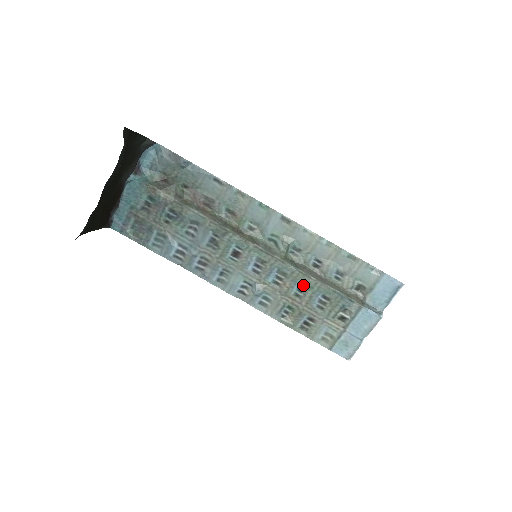
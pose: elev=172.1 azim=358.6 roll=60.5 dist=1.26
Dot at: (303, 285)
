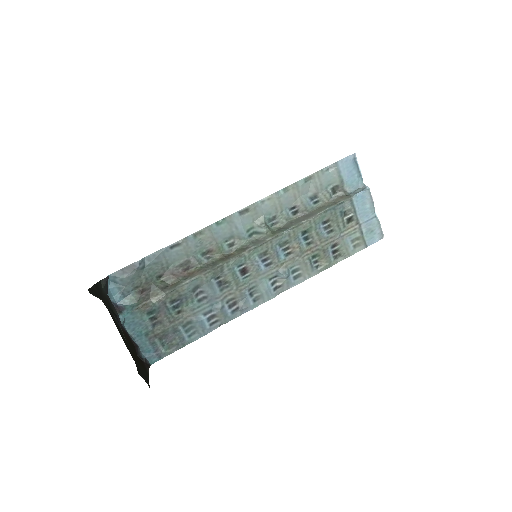
Dot at: (304, 233)
